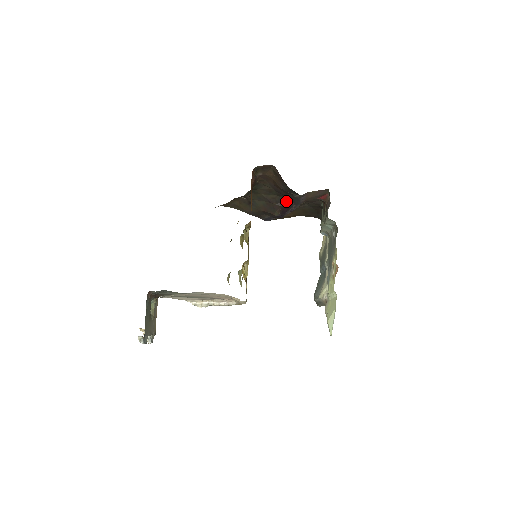
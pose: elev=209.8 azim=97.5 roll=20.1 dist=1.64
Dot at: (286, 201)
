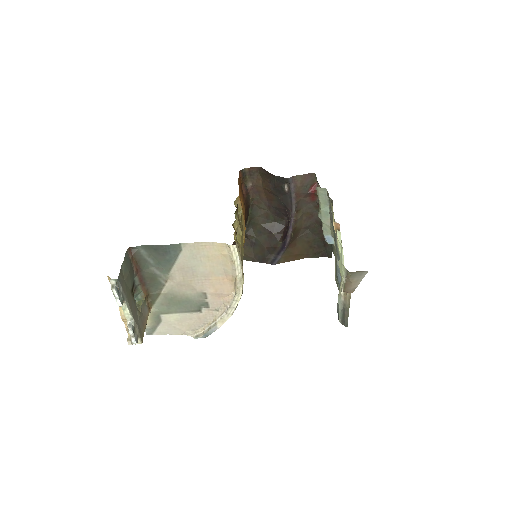
Dot at: (286, 227)
